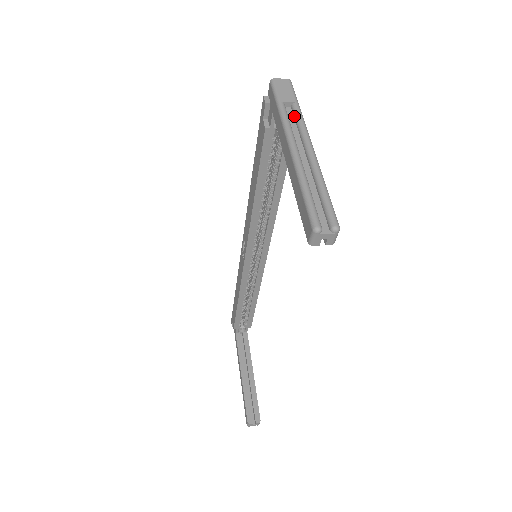
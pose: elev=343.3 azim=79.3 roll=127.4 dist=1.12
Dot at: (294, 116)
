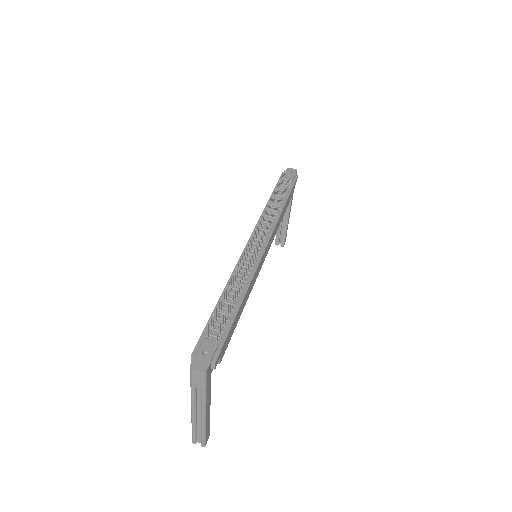
Dot at: (201, 393)
